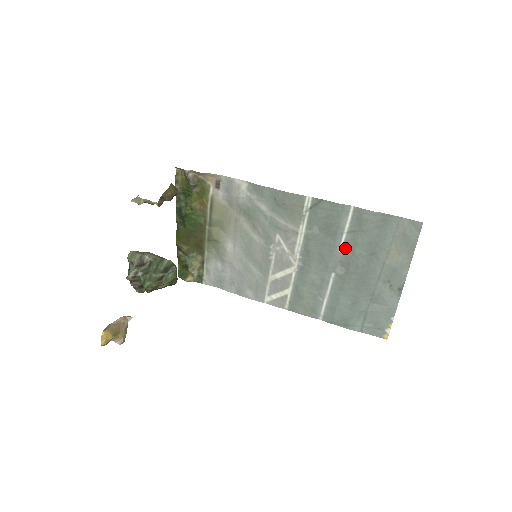
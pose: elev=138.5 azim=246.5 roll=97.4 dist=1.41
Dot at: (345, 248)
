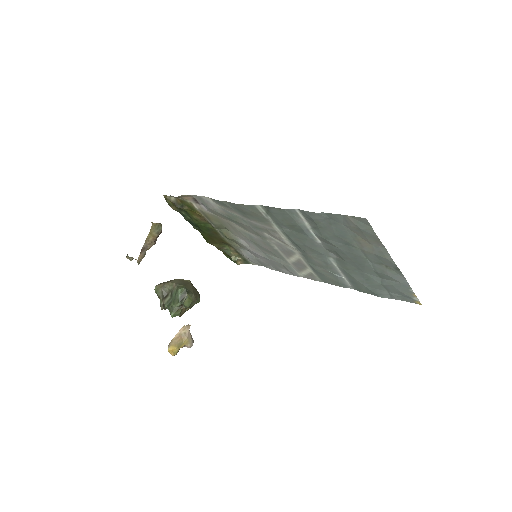
Dot at: (321, 240)
